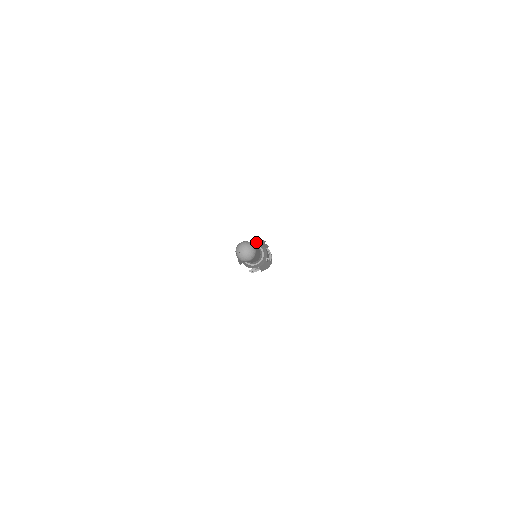
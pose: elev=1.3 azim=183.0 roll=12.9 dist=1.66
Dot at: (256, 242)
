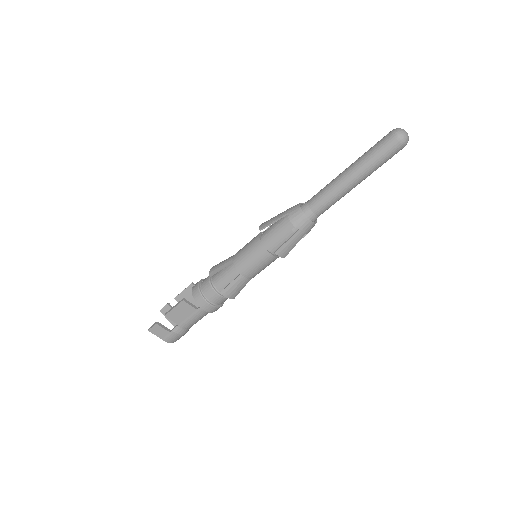
Dot at: occluded
